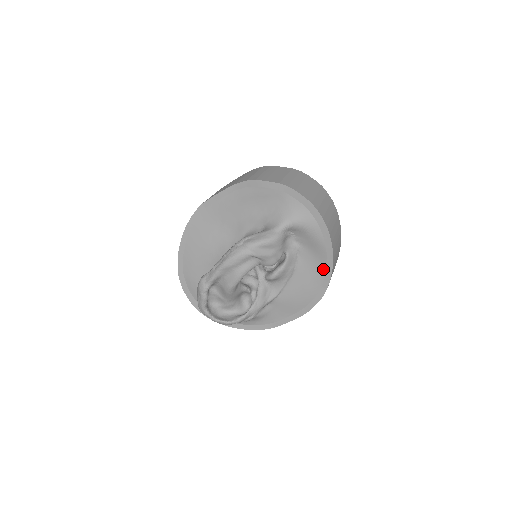
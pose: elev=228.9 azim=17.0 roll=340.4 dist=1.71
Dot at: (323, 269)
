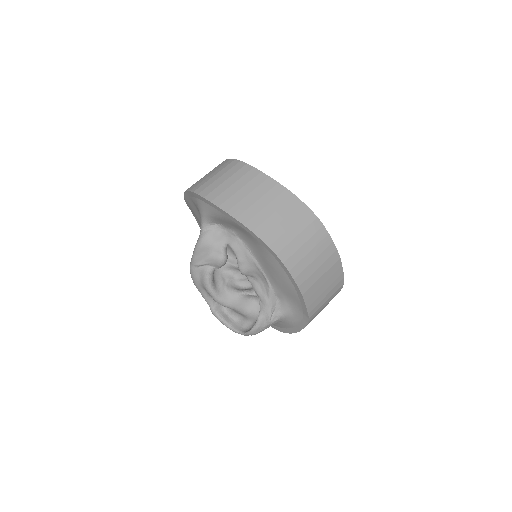
Dot at: (254, 239)
